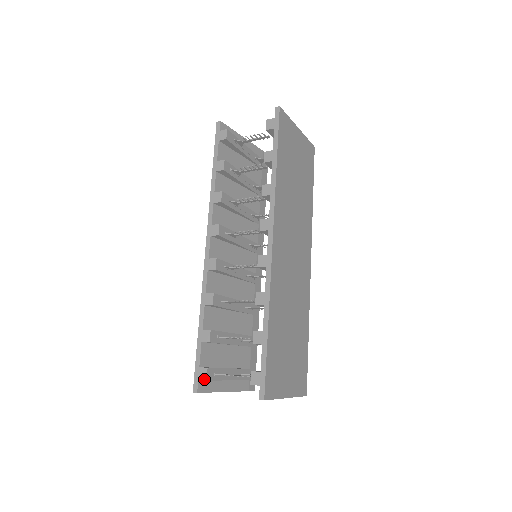
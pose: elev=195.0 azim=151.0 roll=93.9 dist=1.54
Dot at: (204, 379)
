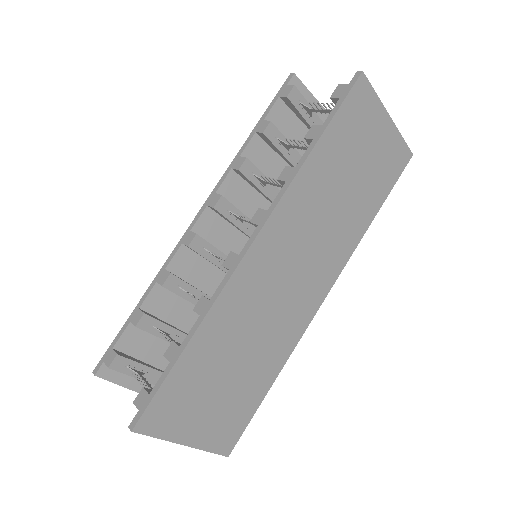
Dot at: (107, 364)
